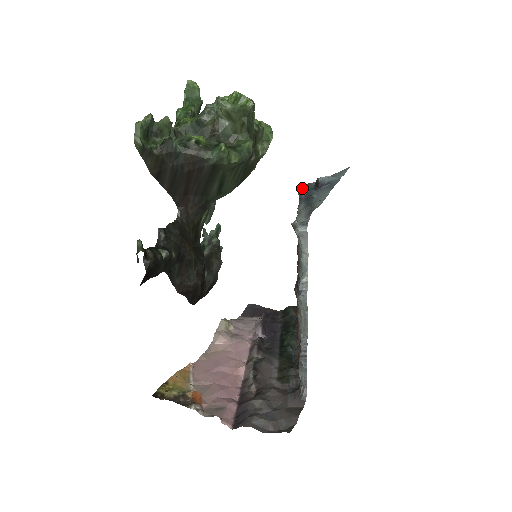
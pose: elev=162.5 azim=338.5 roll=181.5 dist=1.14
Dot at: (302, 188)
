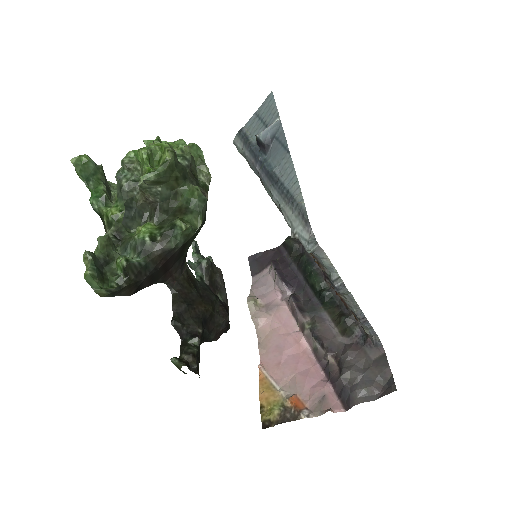
Dot at: (237, 142)
